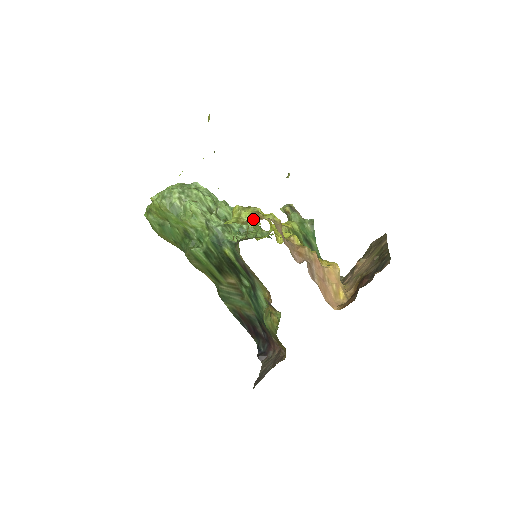
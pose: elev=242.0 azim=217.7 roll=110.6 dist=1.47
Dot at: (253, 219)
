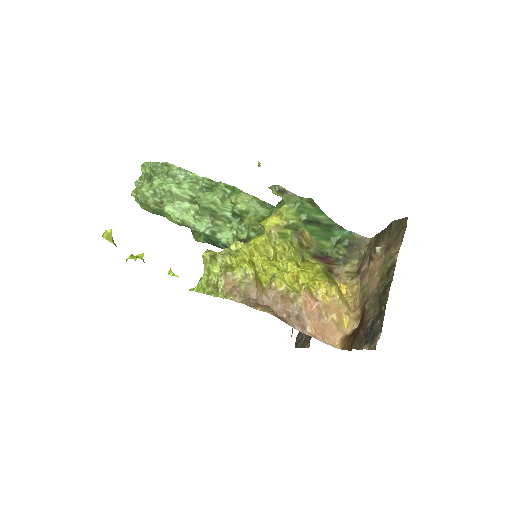
Dot at: (221, 288)
